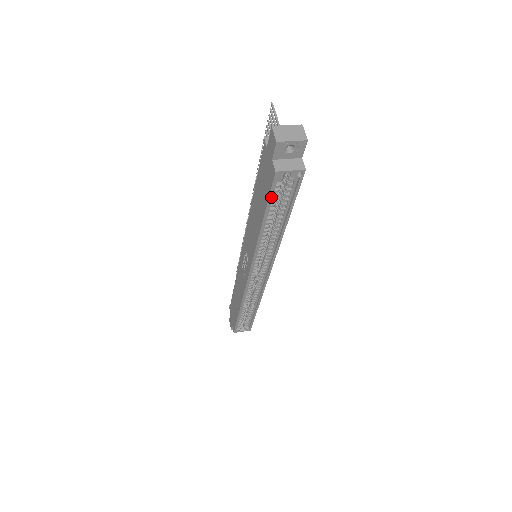
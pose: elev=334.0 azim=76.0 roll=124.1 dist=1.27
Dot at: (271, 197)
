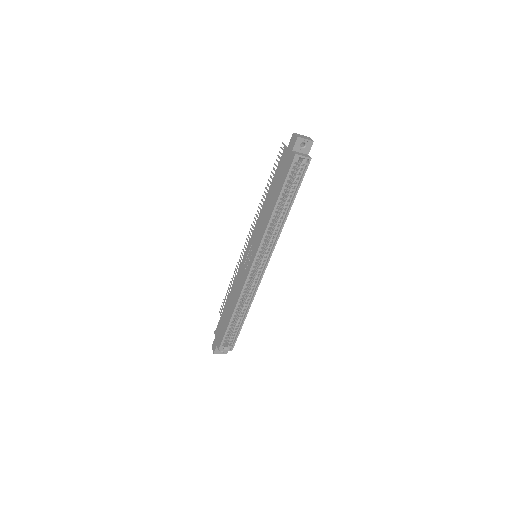
Dot at: (288, 177)
